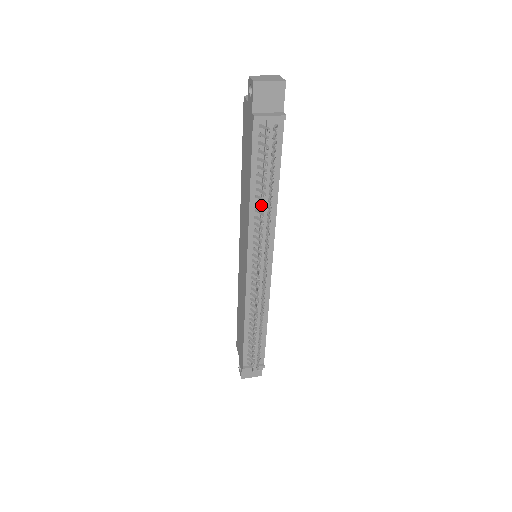
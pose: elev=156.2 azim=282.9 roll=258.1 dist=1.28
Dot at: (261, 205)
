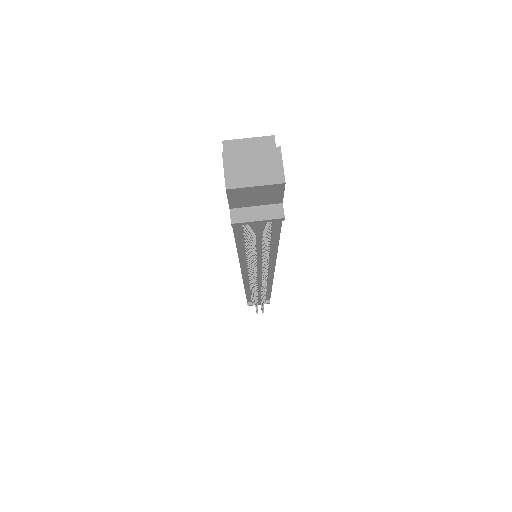
Dot at: occluded
